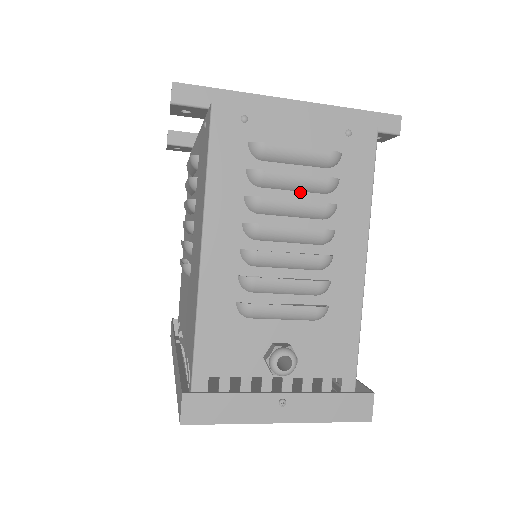
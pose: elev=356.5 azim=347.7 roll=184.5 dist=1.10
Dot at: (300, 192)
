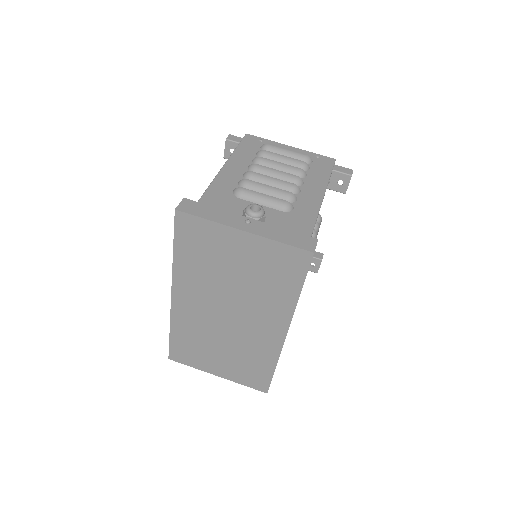
Dot at: occluded
